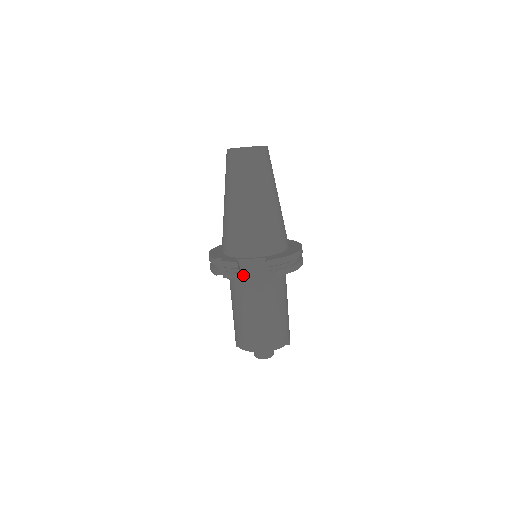
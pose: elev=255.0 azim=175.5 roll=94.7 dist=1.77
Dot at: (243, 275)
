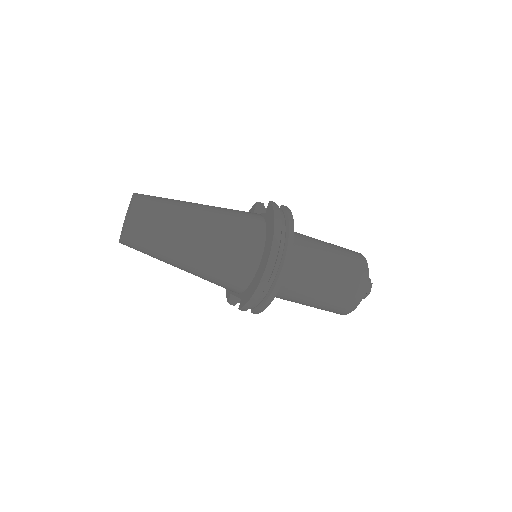
Dot at: occluded
